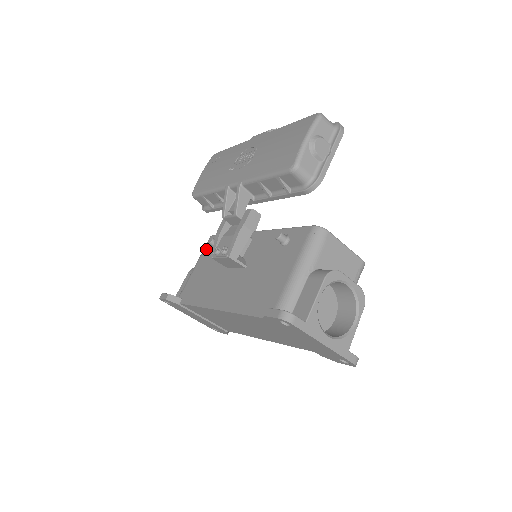
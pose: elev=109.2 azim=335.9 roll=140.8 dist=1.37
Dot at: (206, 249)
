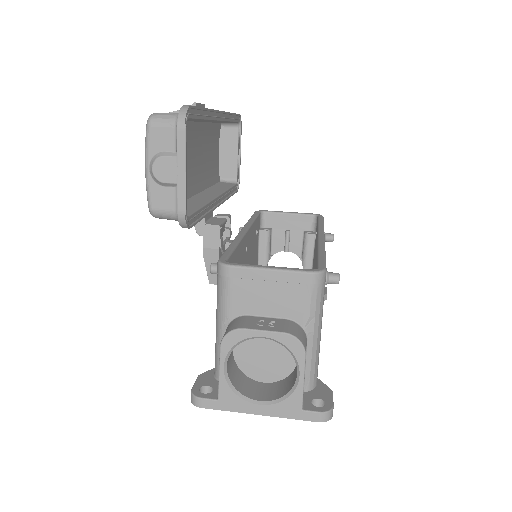
Dot at: occluded
